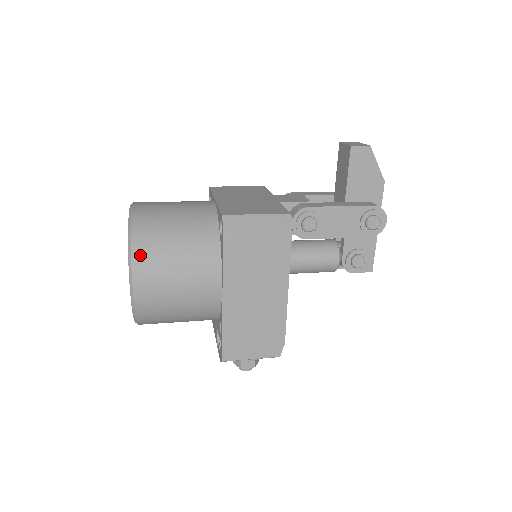
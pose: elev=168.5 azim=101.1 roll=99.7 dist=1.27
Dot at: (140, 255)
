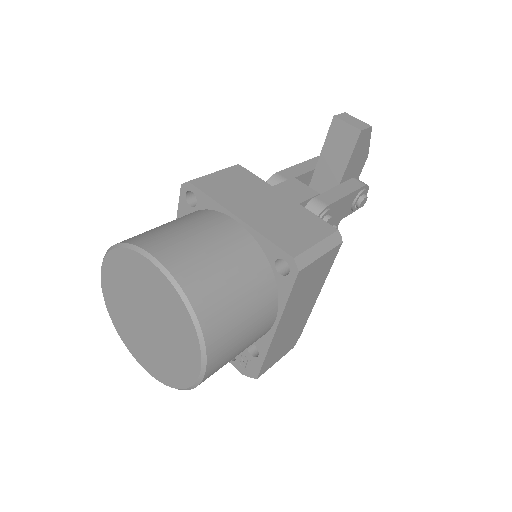
Dot at: (212, 334)
